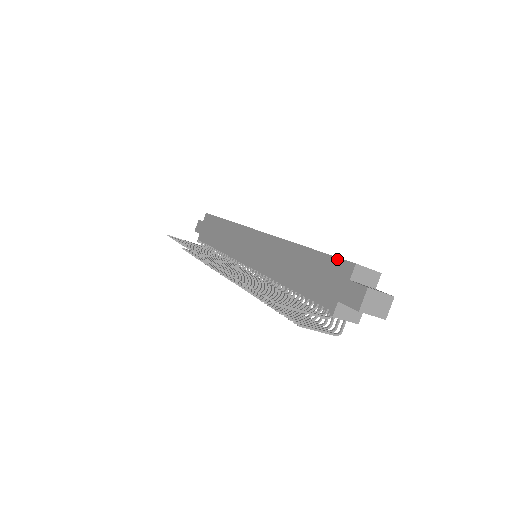
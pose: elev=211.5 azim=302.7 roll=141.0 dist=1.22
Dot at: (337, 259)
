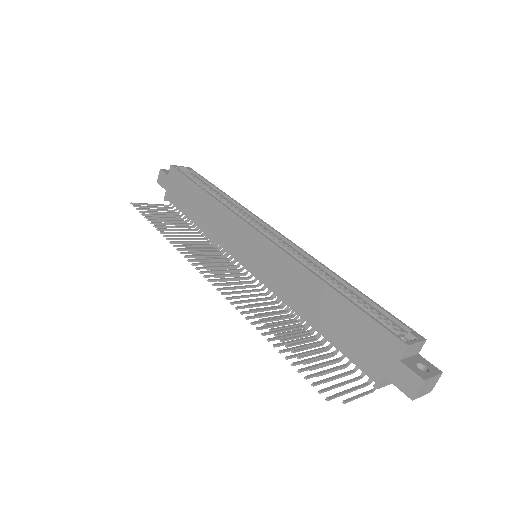
Dot at: (381, 328)
